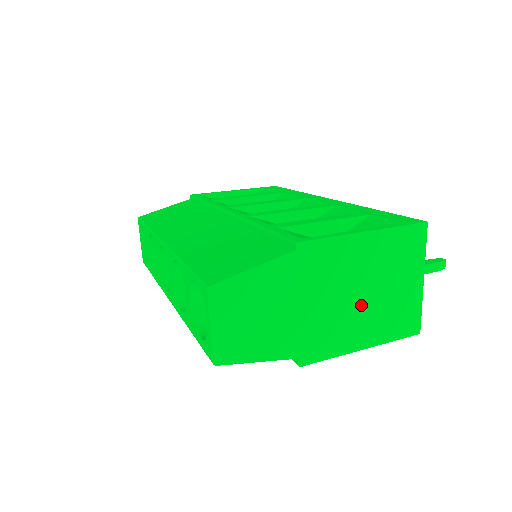
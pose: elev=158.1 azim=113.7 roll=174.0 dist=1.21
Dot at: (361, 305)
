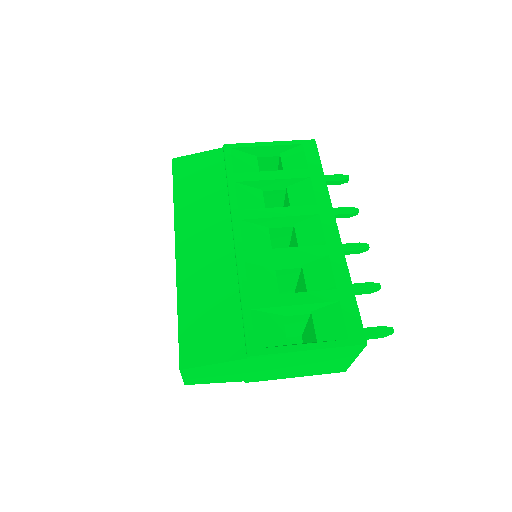
Dot at: (297, 368)
